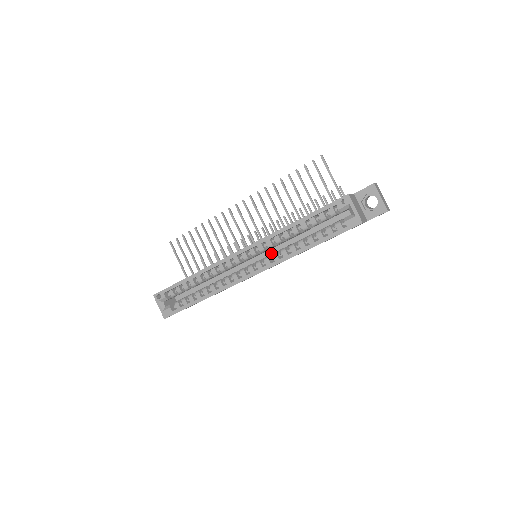
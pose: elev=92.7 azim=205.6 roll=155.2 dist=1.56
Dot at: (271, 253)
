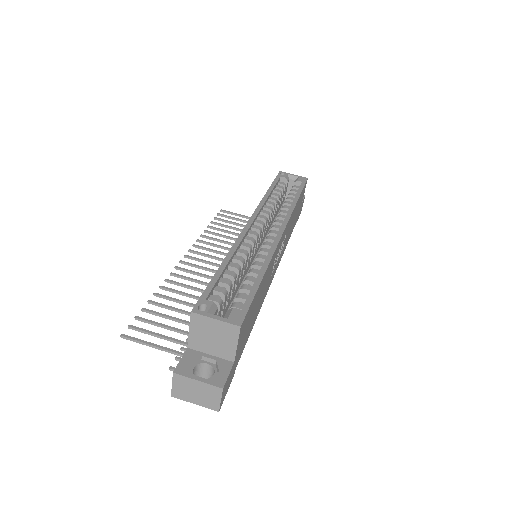
Dot at: occluded
